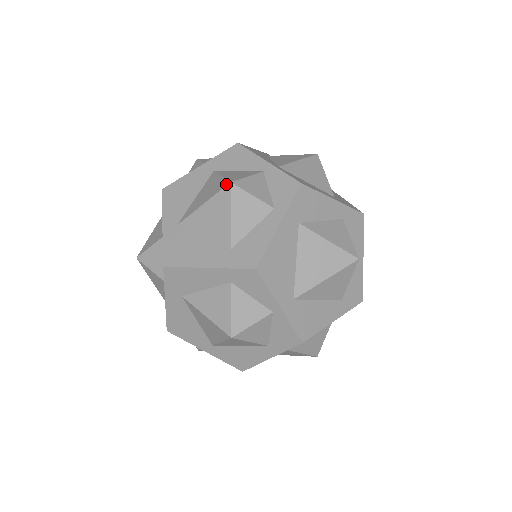
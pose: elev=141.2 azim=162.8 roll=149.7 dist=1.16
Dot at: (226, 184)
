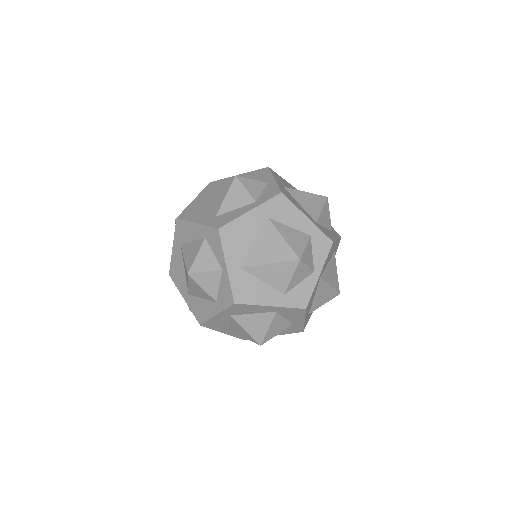
Dot at: (234, 177)
